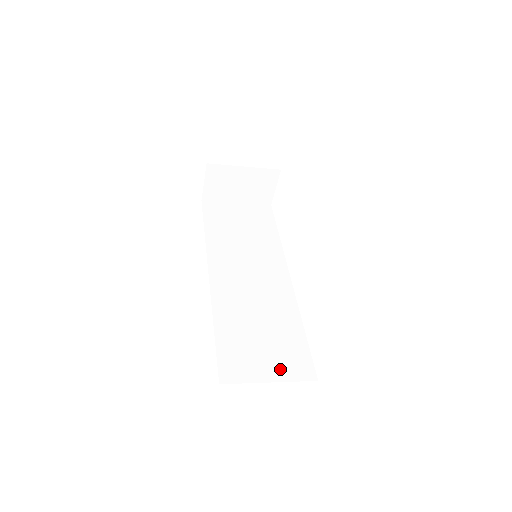
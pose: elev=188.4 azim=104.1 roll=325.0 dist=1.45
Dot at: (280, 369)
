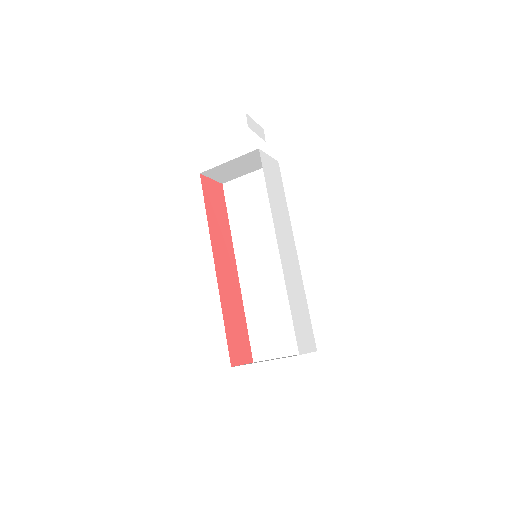
Dot at: (290, 345)
